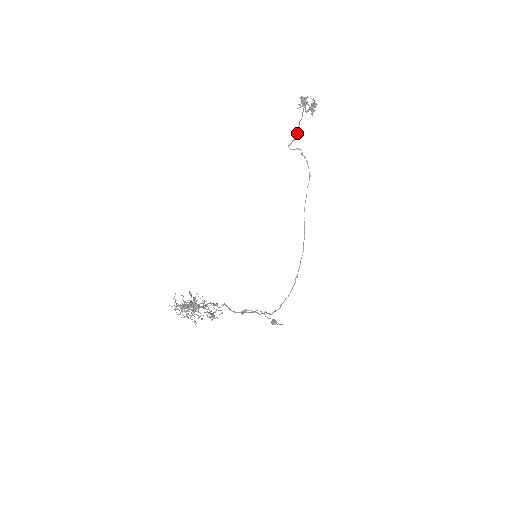
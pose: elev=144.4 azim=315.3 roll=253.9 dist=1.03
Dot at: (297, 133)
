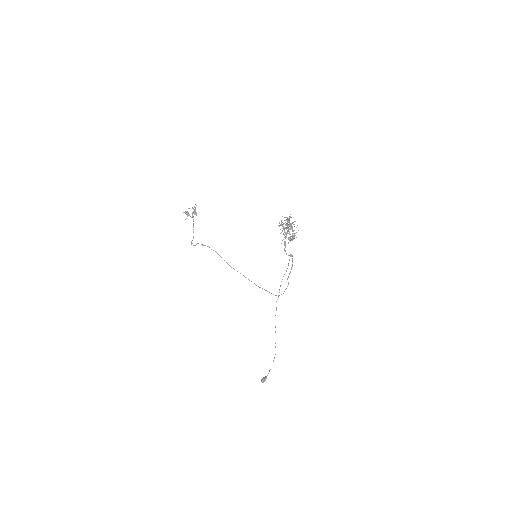
Dot at: occluded
